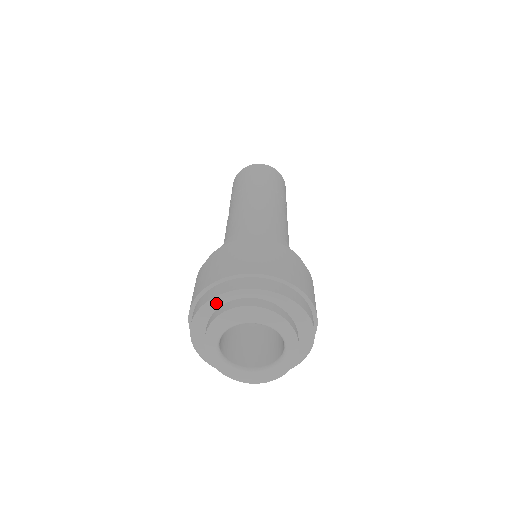
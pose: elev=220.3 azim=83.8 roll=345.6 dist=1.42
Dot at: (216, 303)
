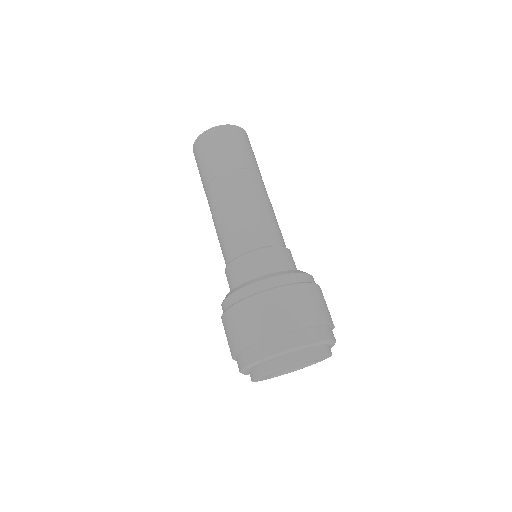
Dot at: (310, 347)
